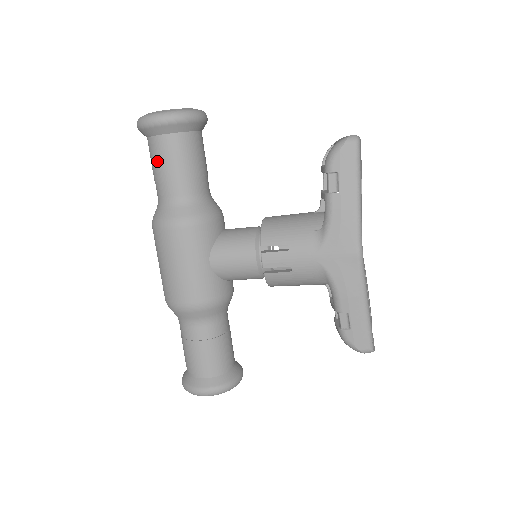
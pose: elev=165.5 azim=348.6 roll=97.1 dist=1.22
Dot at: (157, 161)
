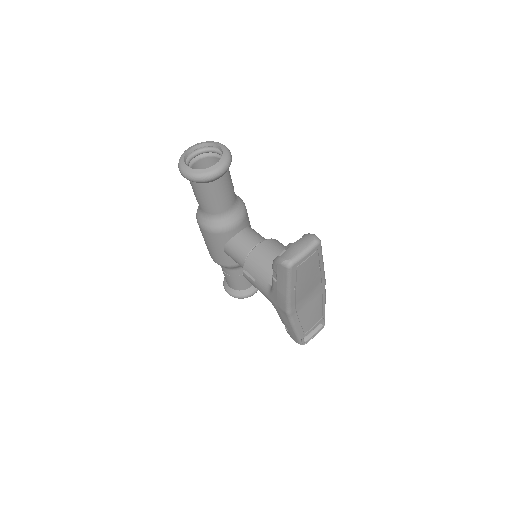
Dot at: occluded
